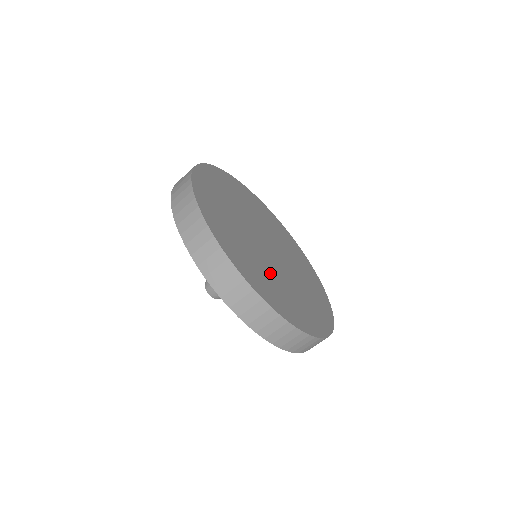
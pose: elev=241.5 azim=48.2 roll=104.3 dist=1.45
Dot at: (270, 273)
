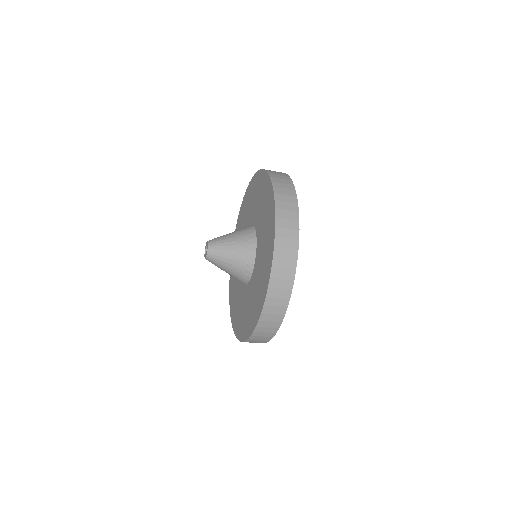
Dot at: occluded
